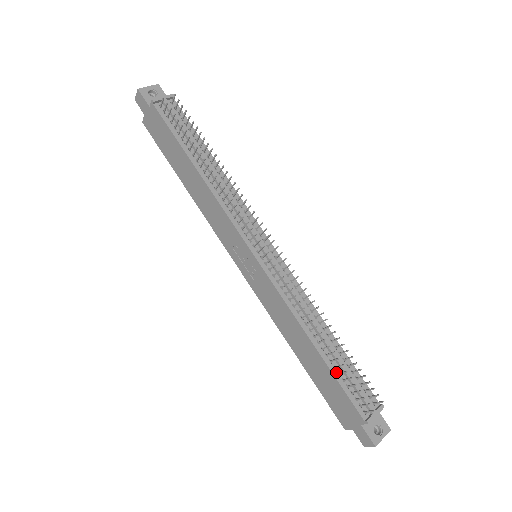
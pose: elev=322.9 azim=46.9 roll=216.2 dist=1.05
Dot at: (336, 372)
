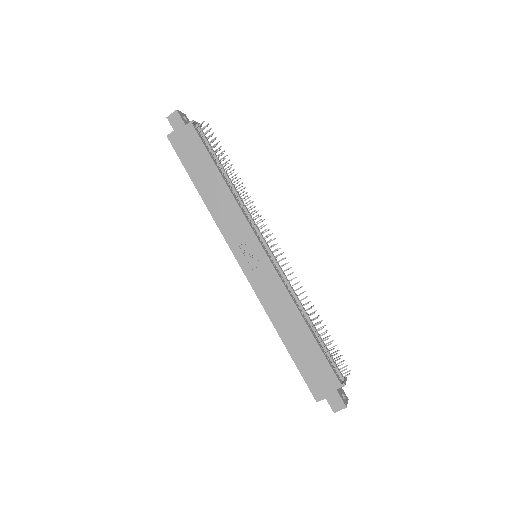
Dot at: (320, 346)
